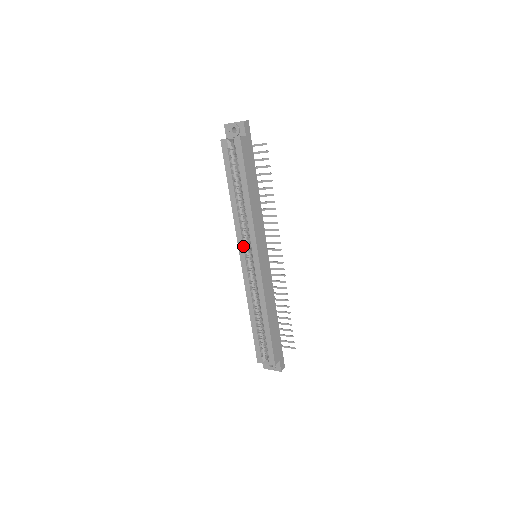
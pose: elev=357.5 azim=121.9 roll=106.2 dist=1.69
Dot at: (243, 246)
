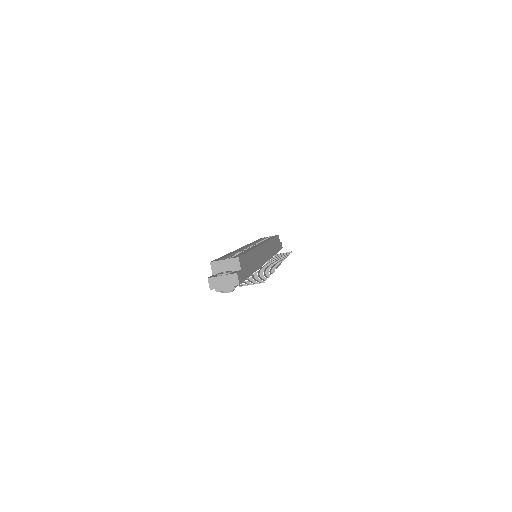
Dot at: (251, 245)
